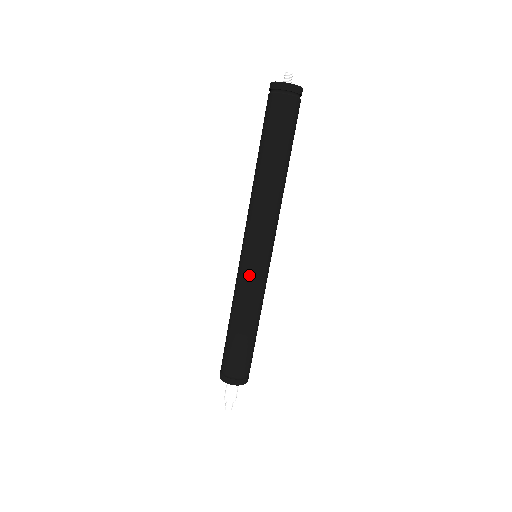
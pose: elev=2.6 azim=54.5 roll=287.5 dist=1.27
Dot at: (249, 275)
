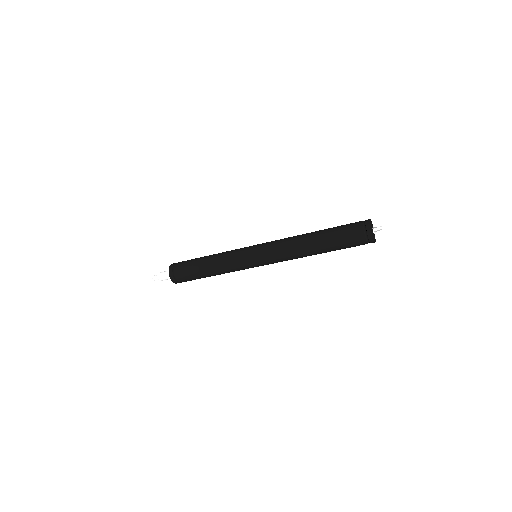
Dot at: (244, 266)
